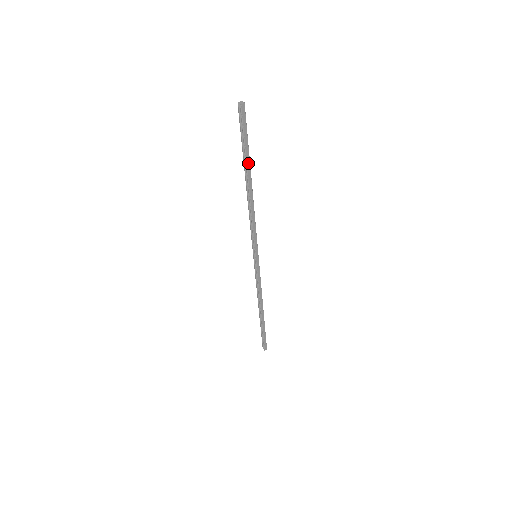
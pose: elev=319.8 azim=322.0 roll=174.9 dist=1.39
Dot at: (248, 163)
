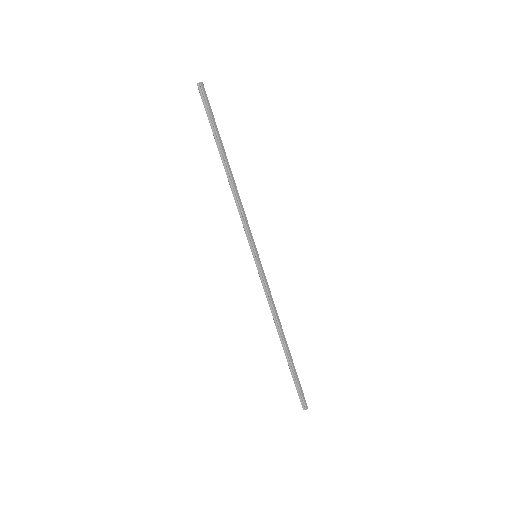
Dot at: (220, 141)
